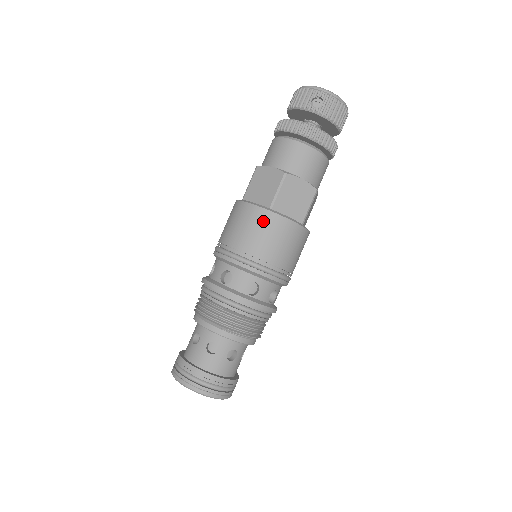
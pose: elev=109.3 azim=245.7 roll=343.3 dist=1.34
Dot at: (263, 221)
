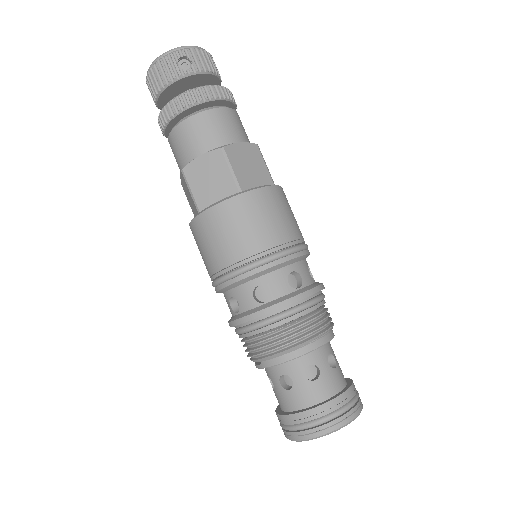
Dot at: (247, 208)
